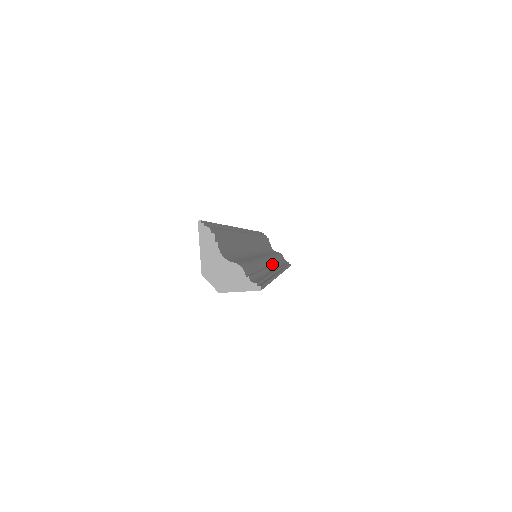
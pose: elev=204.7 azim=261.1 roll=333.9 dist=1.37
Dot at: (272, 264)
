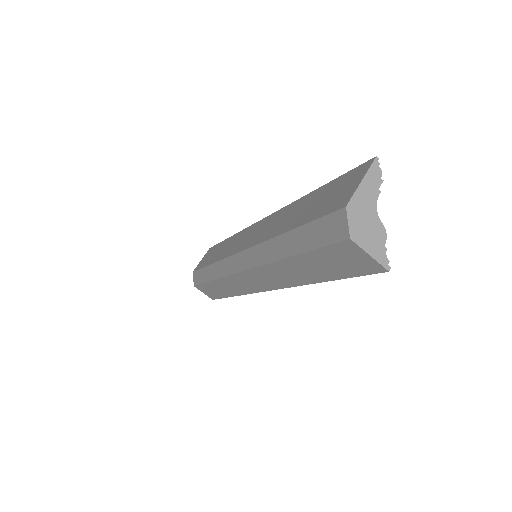
Dot at: occluded
